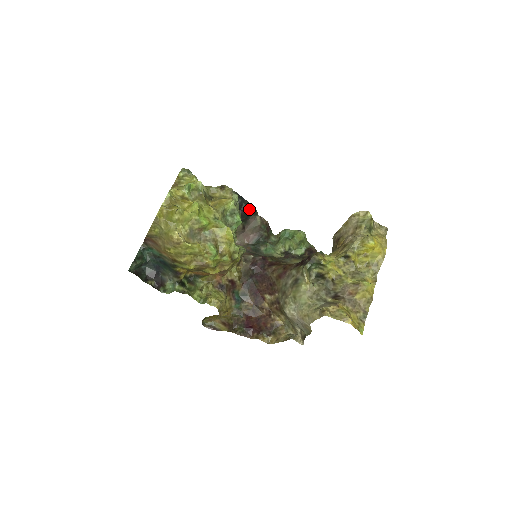
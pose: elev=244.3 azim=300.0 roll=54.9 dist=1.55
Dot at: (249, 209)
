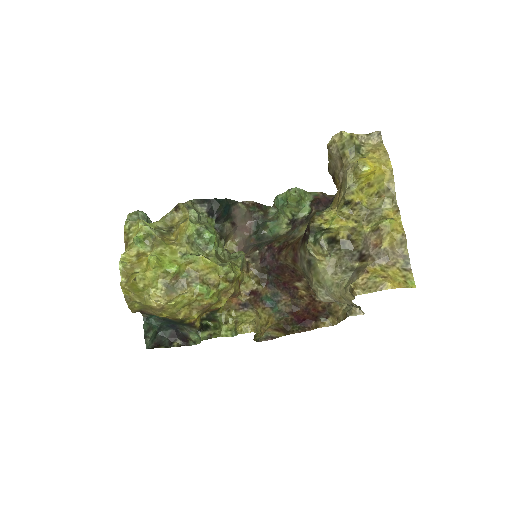
Dot at: (222, 206)
